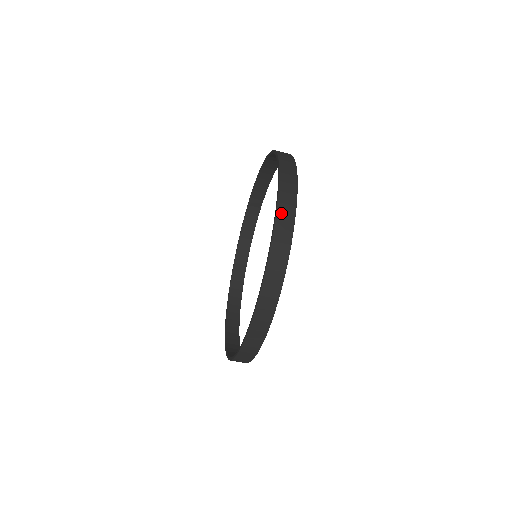
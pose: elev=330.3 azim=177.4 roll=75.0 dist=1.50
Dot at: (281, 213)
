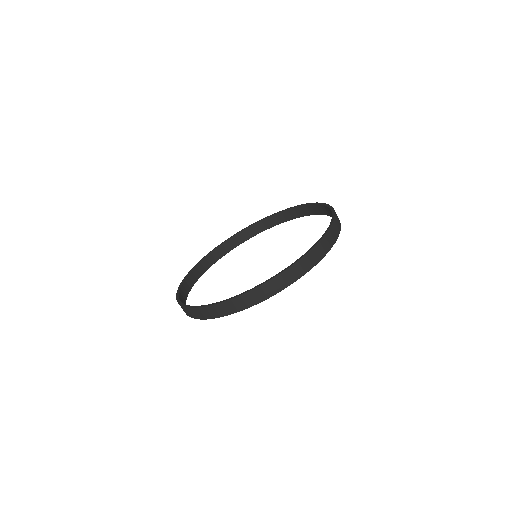
Dot at: (316, 250)
